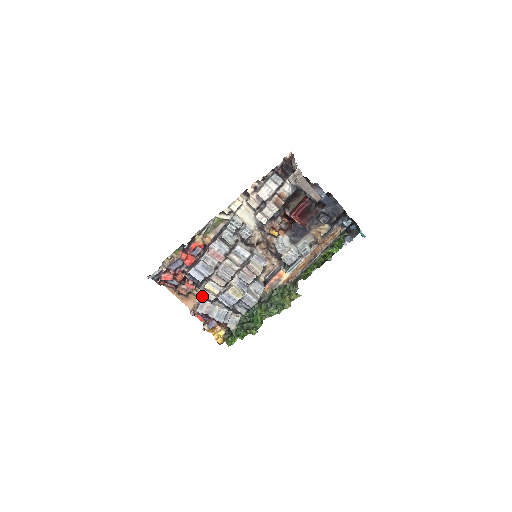
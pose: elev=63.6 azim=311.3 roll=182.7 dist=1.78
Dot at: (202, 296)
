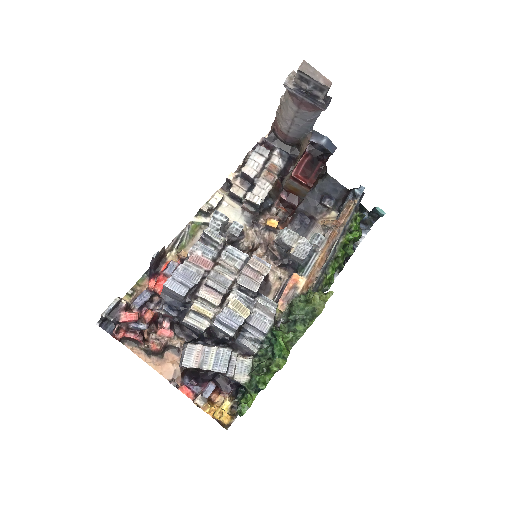
Dot at: (186, 344)
